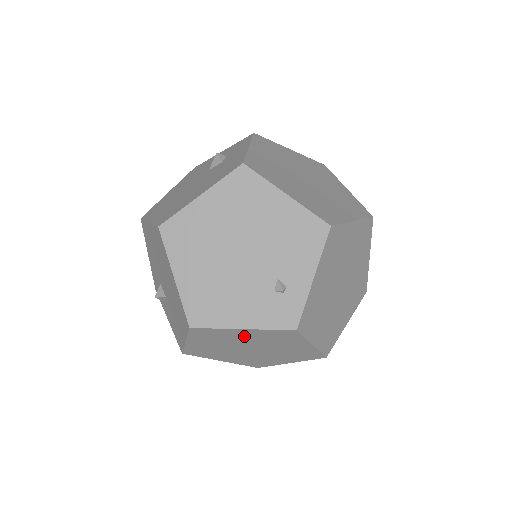
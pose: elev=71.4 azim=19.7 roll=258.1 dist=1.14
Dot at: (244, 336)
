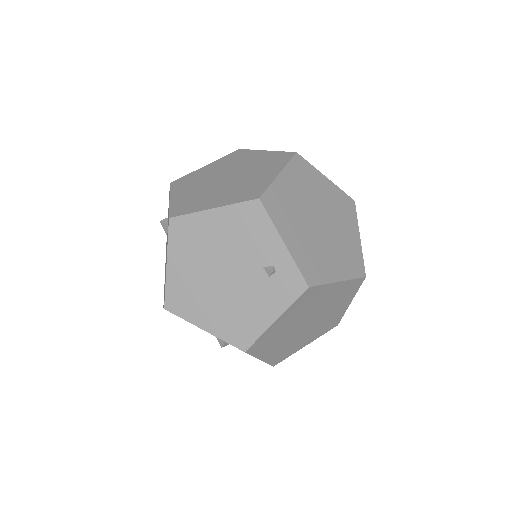
Dot at: (286, 322)
